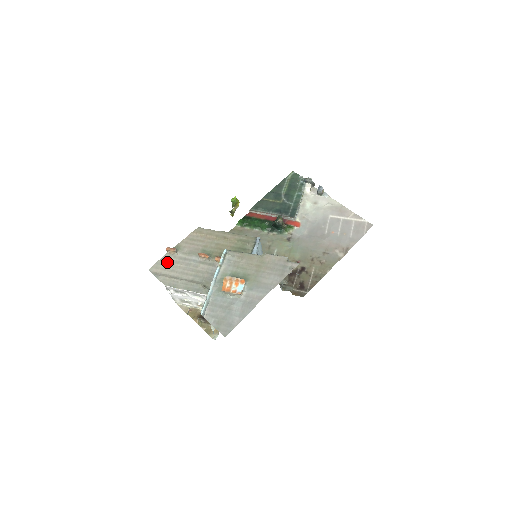
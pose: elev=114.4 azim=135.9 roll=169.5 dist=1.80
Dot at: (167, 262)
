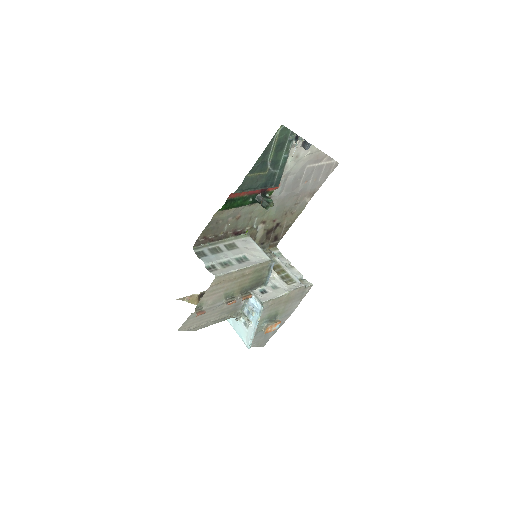
Dot at: (194, 318)
